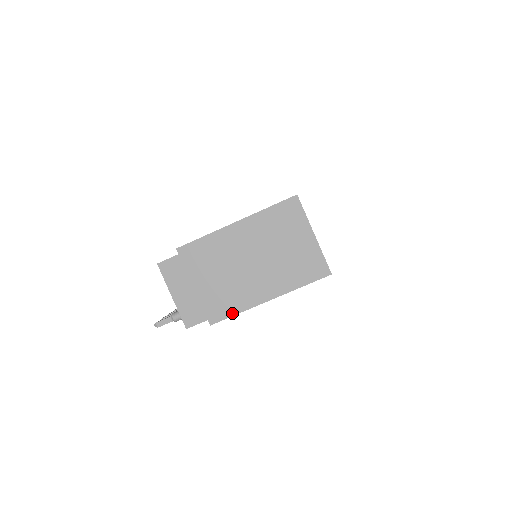
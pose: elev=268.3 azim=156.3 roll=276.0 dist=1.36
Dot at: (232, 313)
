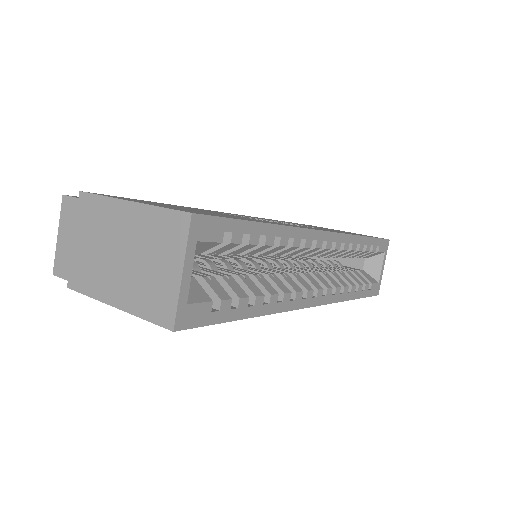
Dot at: (85, 291)
